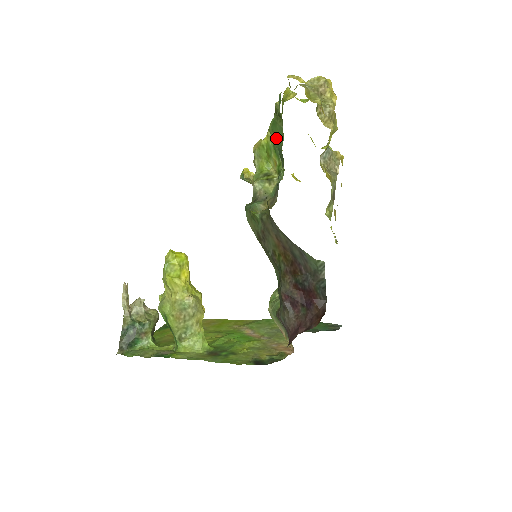
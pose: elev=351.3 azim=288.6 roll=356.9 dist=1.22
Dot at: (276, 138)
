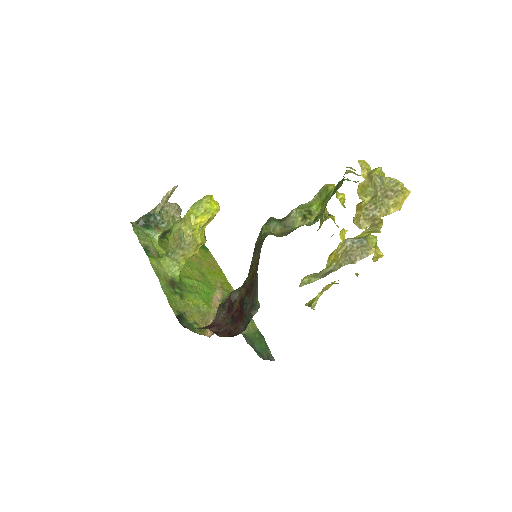
Dot at: (332, 194)
